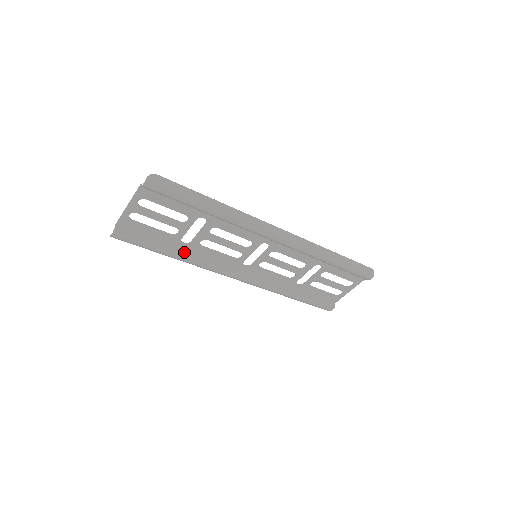
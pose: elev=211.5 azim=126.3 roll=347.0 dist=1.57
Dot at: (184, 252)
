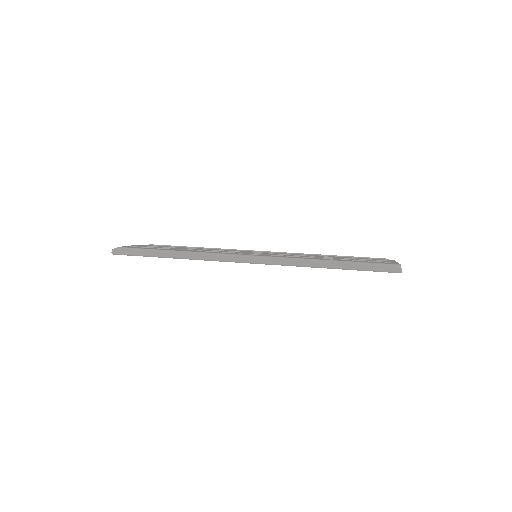
Dot at: occluded
